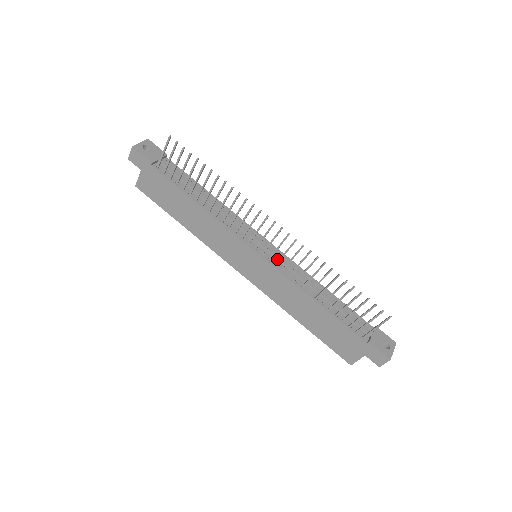
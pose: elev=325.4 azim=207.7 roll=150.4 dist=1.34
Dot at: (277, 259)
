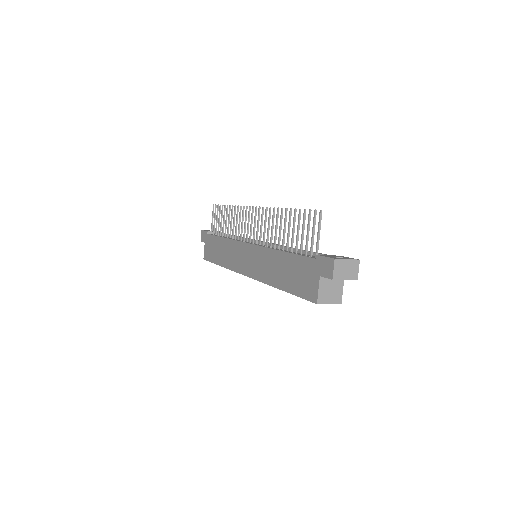
Dot at: occluded
